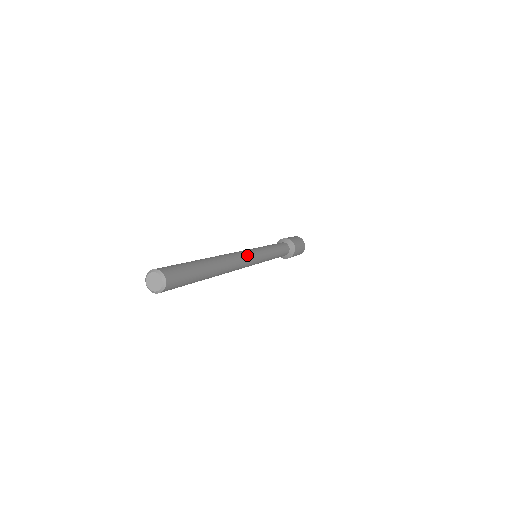
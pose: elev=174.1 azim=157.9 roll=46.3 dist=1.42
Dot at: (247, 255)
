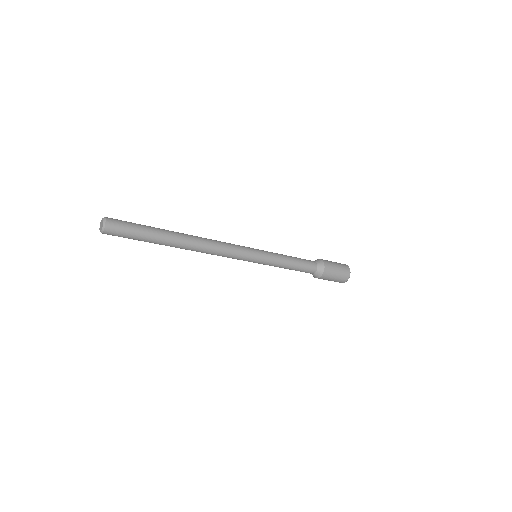
Dot at: (231, 248)
